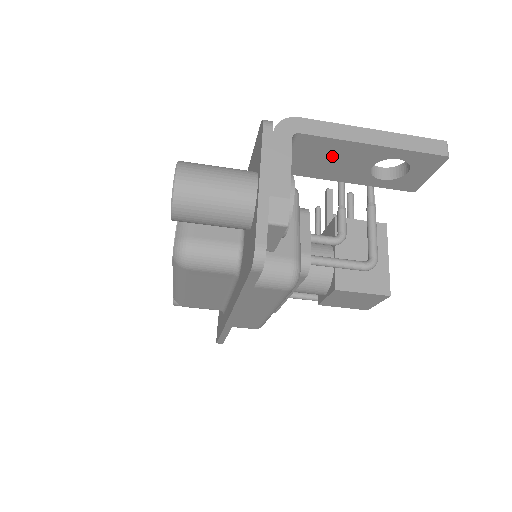
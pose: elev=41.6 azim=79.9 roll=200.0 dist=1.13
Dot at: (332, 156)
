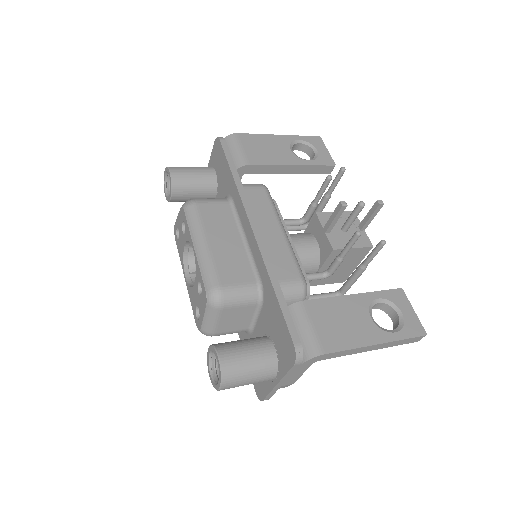
Dot at: occluded
